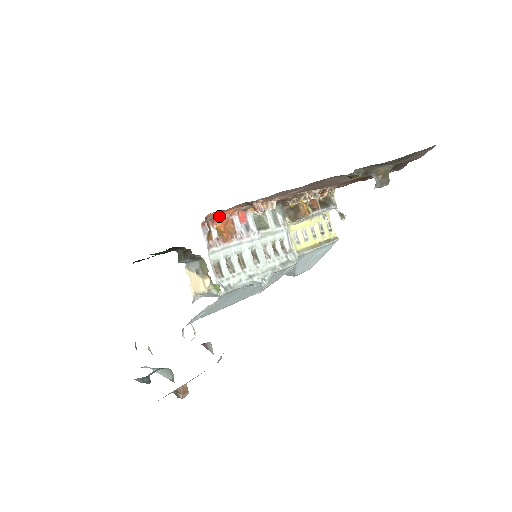
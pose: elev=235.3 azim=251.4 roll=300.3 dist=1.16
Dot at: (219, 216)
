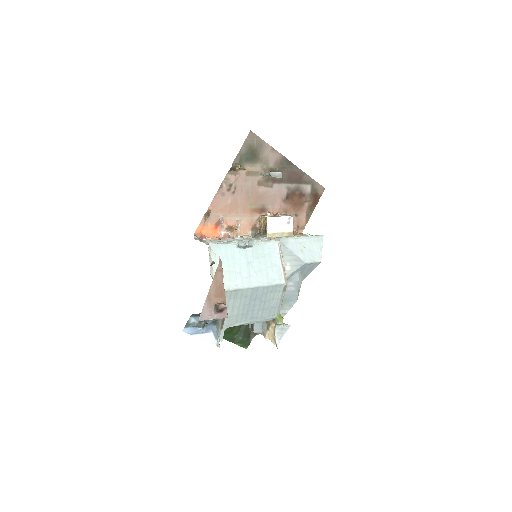
Dot at: (207, 237)
